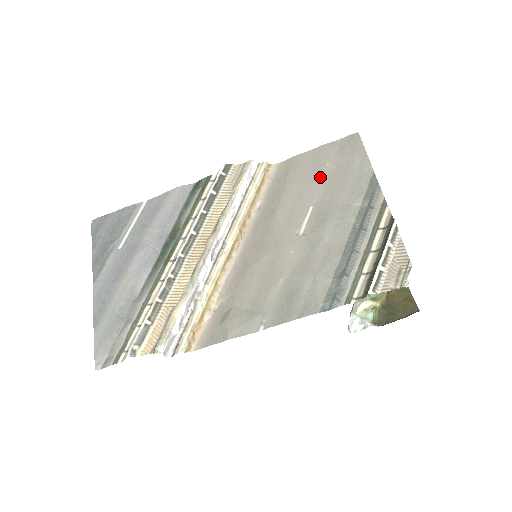
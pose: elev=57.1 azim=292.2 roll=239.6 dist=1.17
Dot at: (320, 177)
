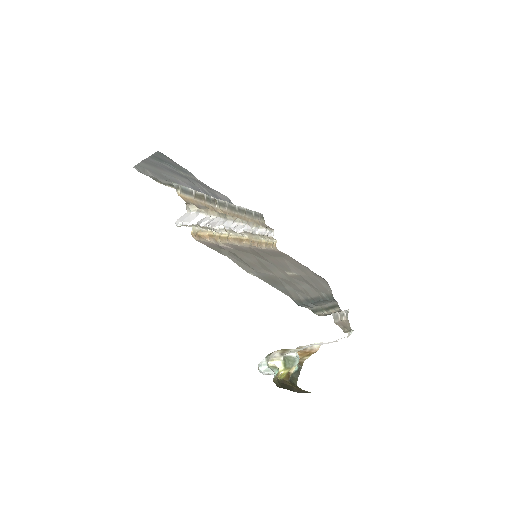
Dot at: (304, 272)
